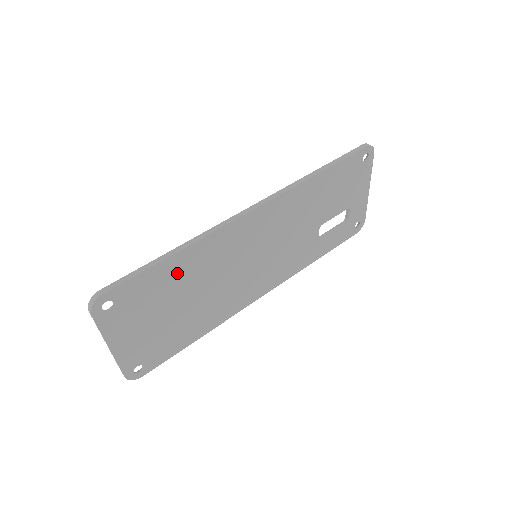
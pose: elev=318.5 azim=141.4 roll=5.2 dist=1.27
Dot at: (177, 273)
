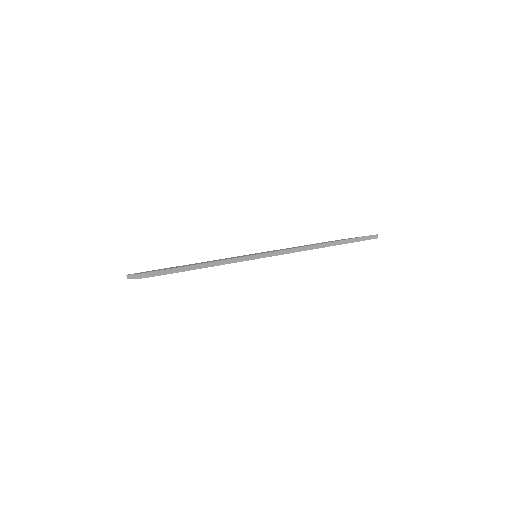
Dot at: occluded
